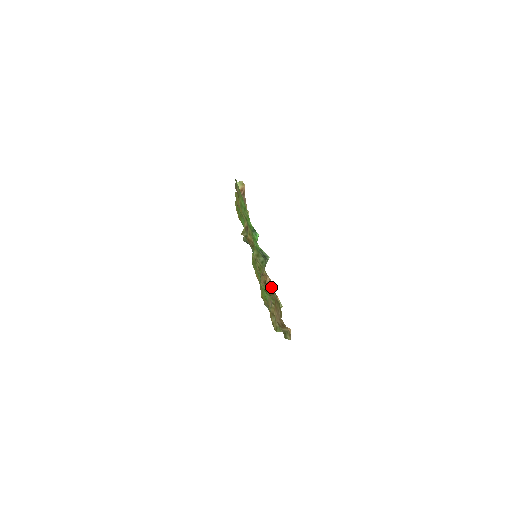
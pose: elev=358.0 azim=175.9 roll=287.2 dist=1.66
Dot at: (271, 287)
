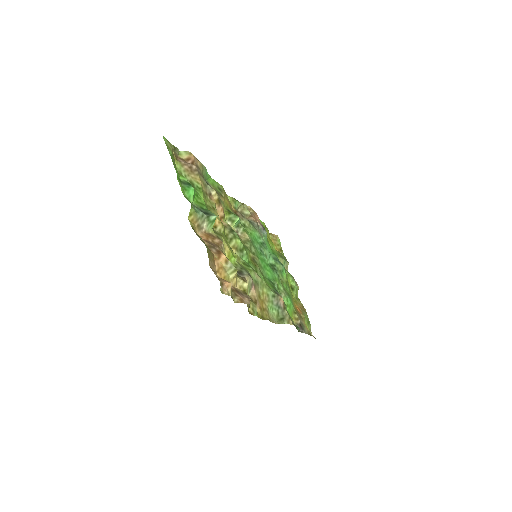
Dot at: (217, 246)
